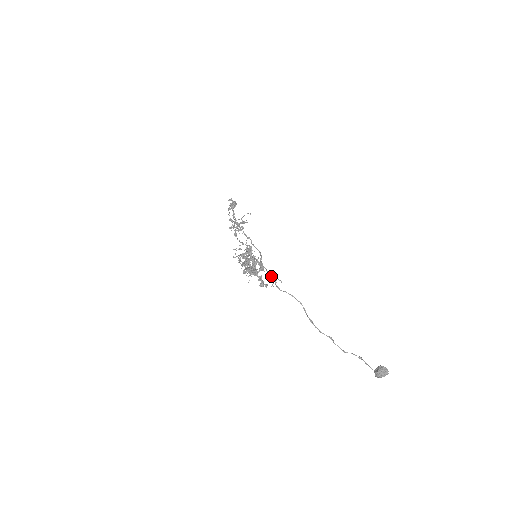
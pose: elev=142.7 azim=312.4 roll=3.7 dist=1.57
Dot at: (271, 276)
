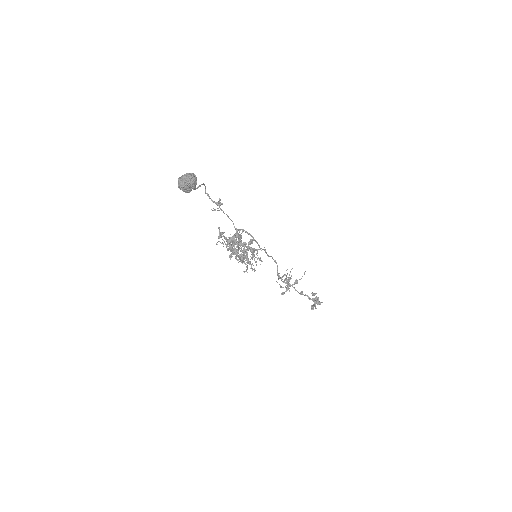
Dot at: occluded
